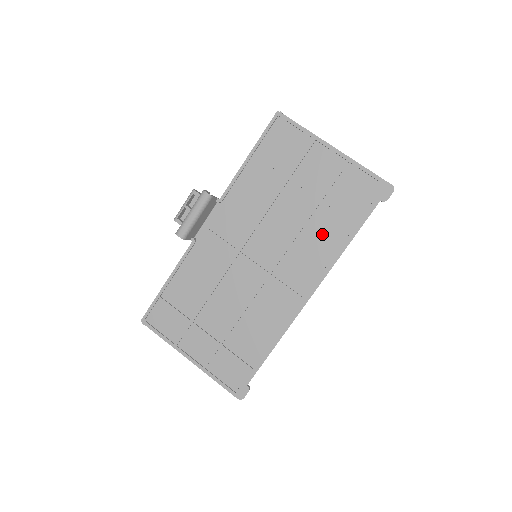
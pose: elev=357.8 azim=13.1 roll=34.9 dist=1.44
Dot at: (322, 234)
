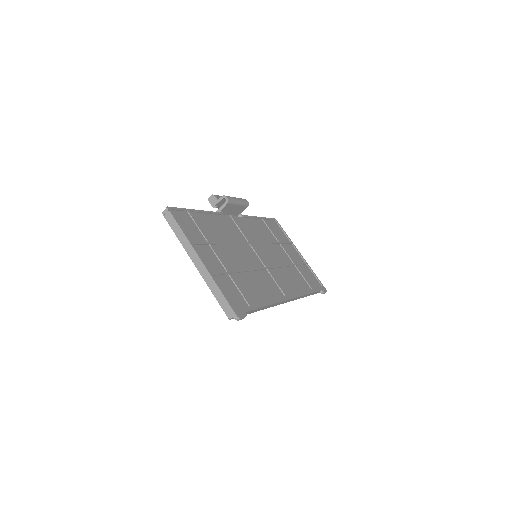
Dot at: (295, 278)
